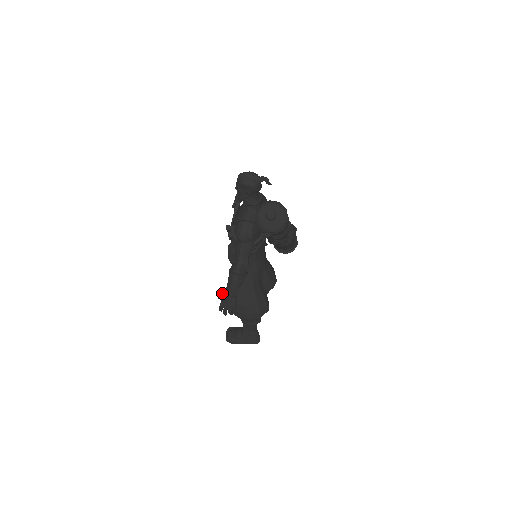
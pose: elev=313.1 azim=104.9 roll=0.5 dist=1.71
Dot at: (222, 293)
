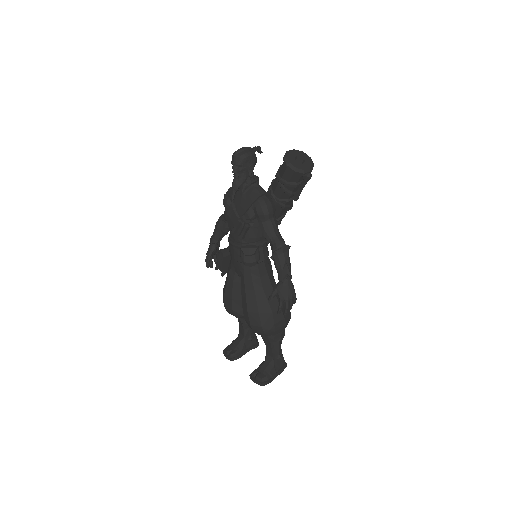
Dot at: (275, 288)
